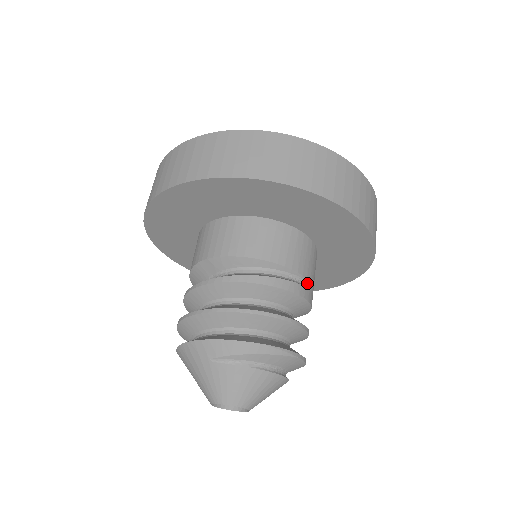
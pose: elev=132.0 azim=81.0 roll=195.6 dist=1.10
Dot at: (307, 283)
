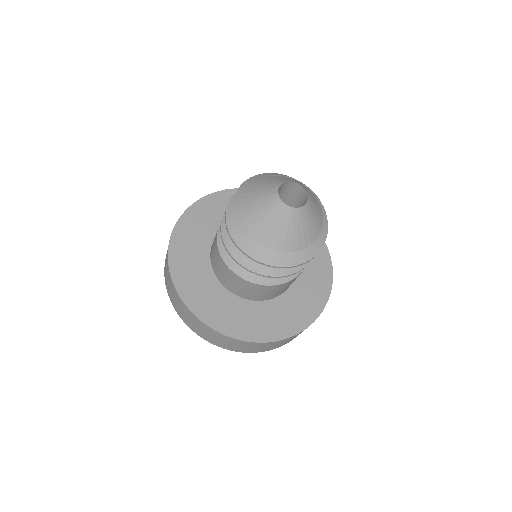
Dot at: occluded
